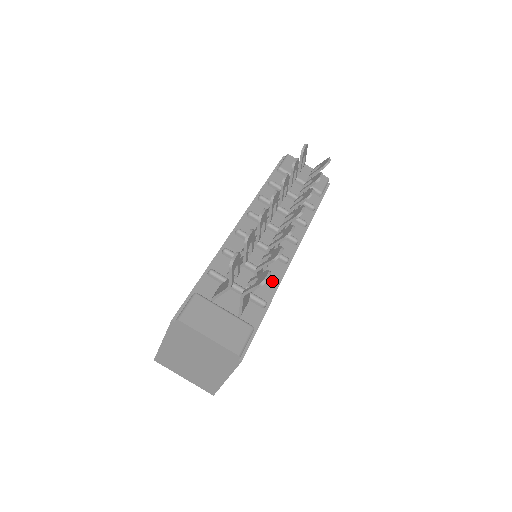
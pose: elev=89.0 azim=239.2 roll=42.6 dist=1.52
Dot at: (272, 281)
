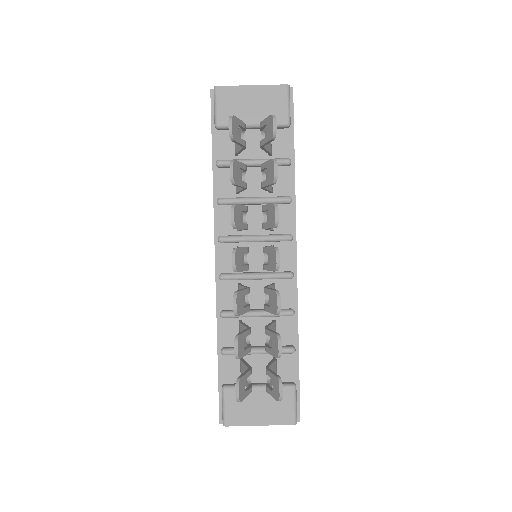
Dot at: (288, 316)
